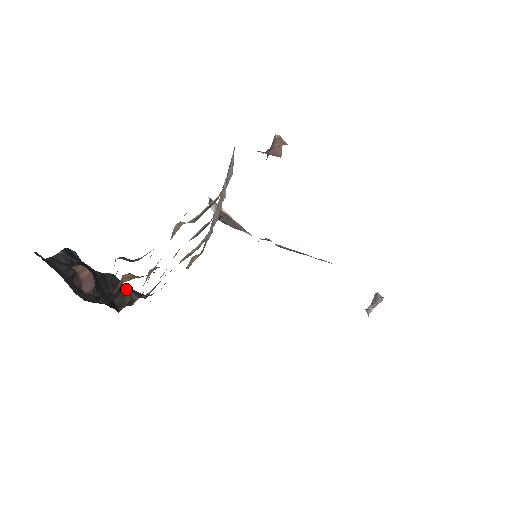
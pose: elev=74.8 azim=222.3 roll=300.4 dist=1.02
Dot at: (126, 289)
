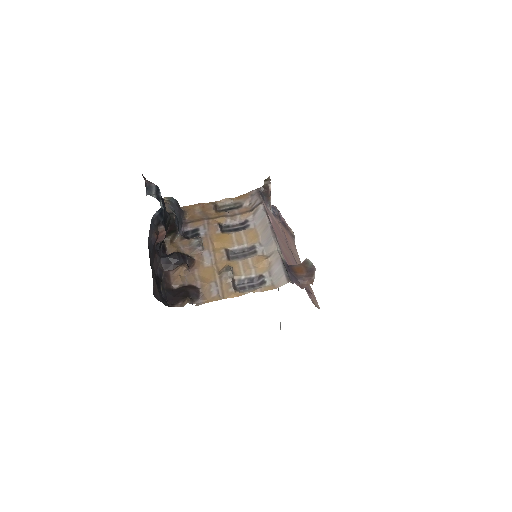
Dot at: (177, 229)
